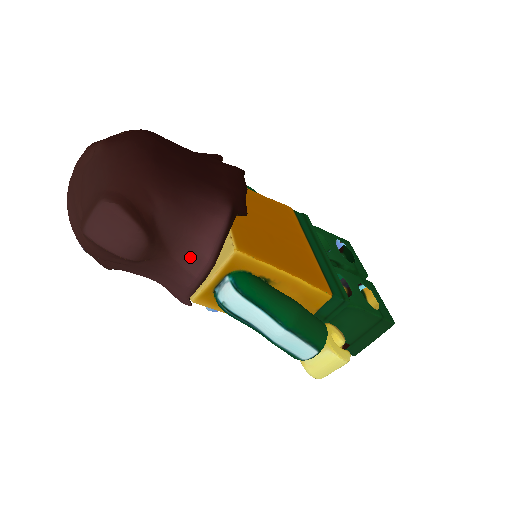
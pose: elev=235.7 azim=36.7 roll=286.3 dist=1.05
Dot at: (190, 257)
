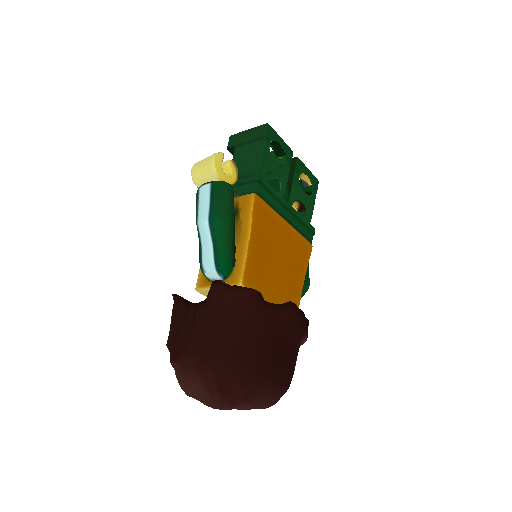
Dot at: occluded
